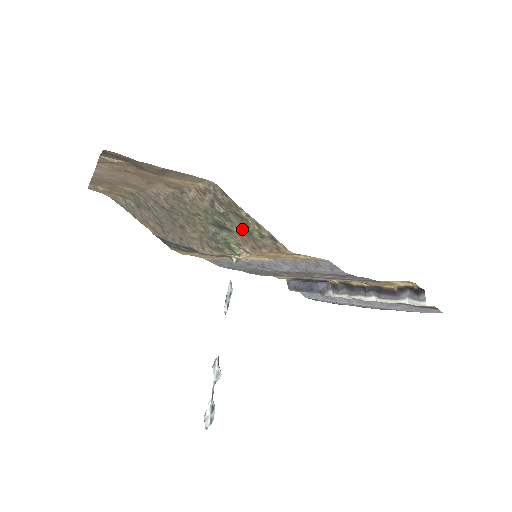
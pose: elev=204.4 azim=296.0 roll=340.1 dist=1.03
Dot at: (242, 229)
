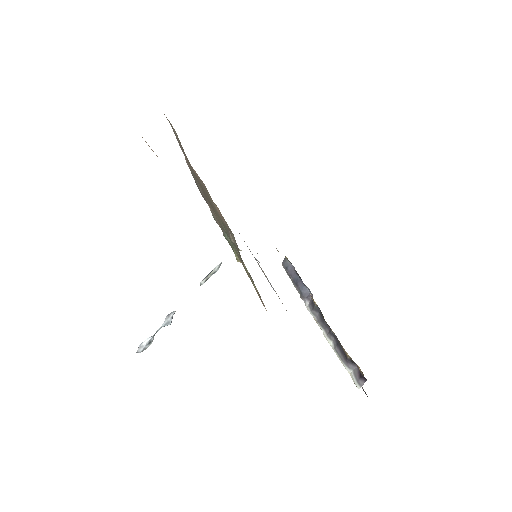
Dot at: occluded
